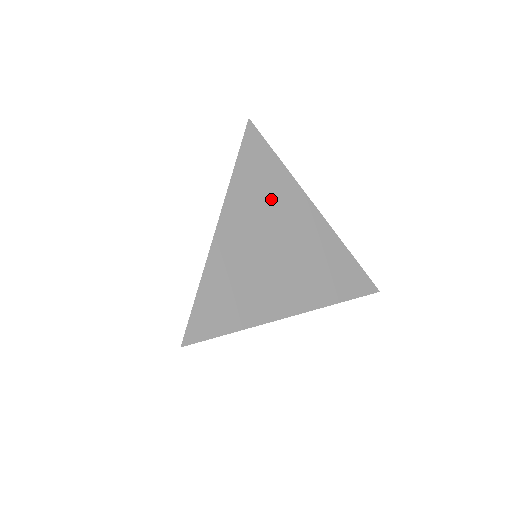
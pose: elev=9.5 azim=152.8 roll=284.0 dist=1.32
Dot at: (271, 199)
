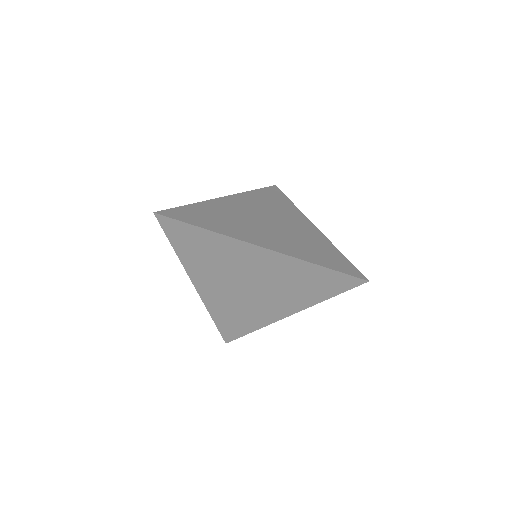
Dot at: (275, 207)
